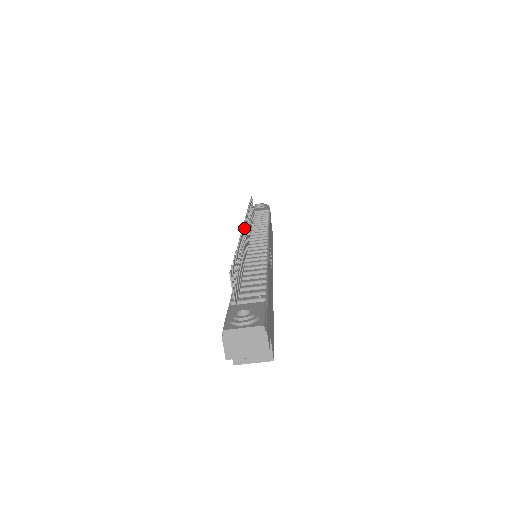
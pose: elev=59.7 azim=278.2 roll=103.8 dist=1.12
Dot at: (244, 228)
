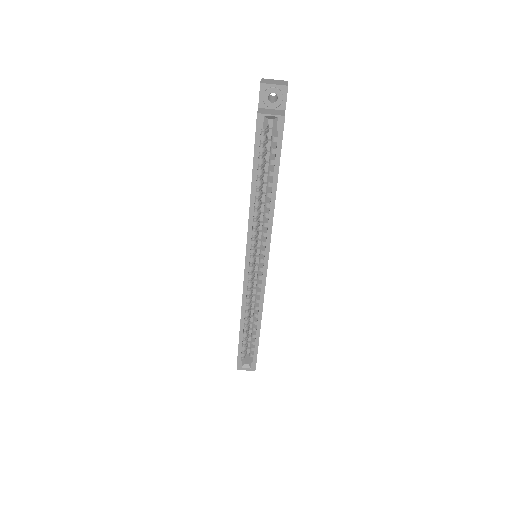
Dot at: occluded
